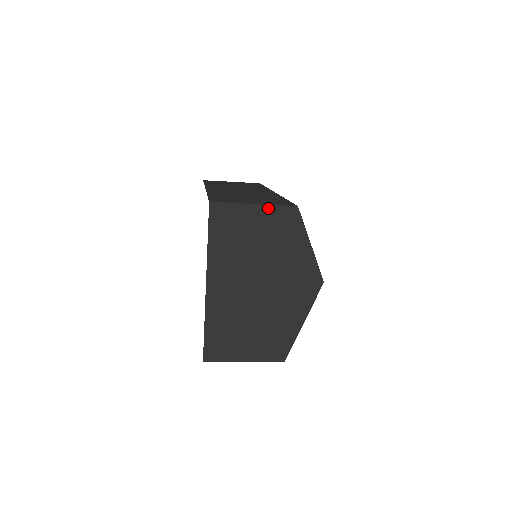
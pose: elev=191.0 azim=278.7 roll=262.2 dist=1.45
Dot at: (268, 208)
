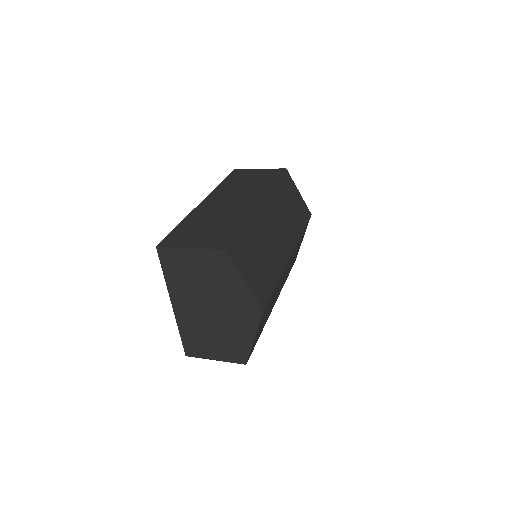
Dot at: (201, 251)
